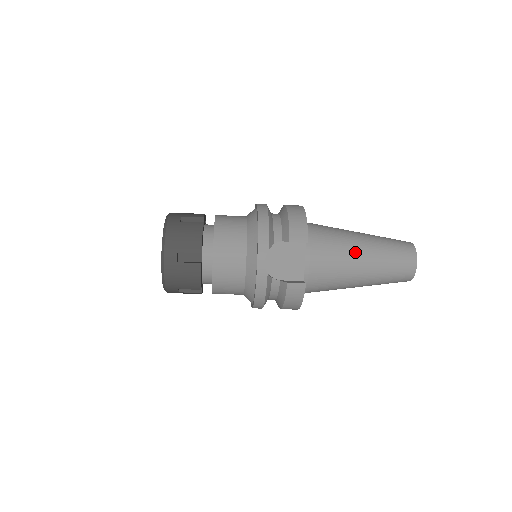
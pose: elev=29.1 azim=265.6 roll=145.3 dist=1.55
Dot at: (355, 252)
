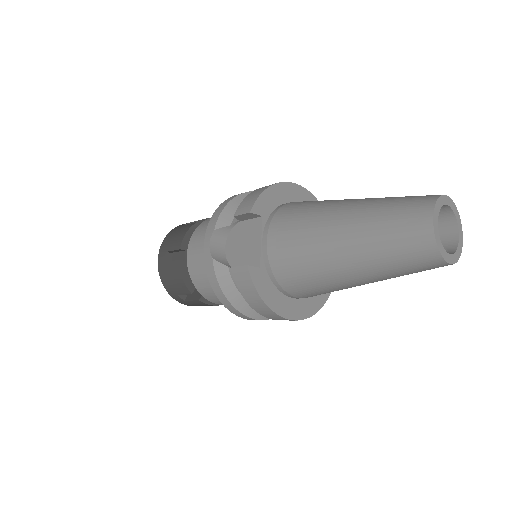
Dot at: (327, 220)
